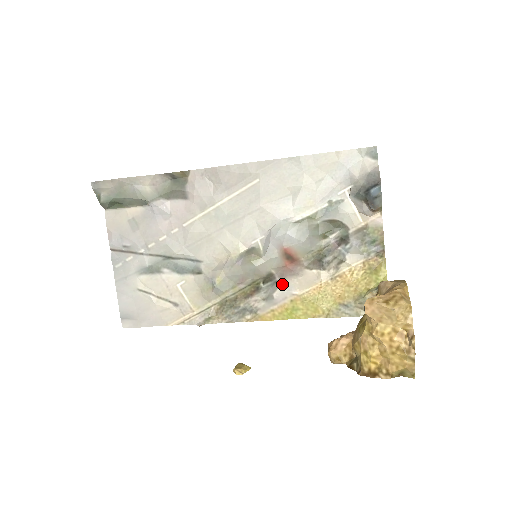
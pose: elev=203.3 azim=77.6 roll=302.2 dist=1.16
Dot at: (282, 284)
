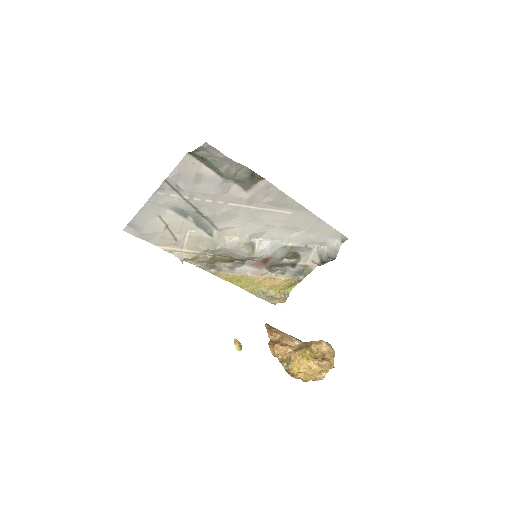
Dot at: (246, 266)
